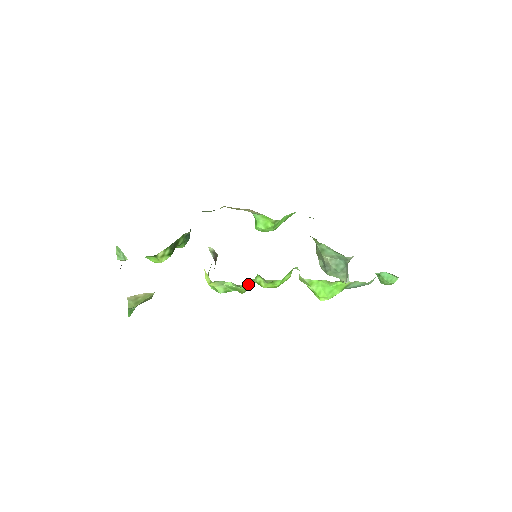
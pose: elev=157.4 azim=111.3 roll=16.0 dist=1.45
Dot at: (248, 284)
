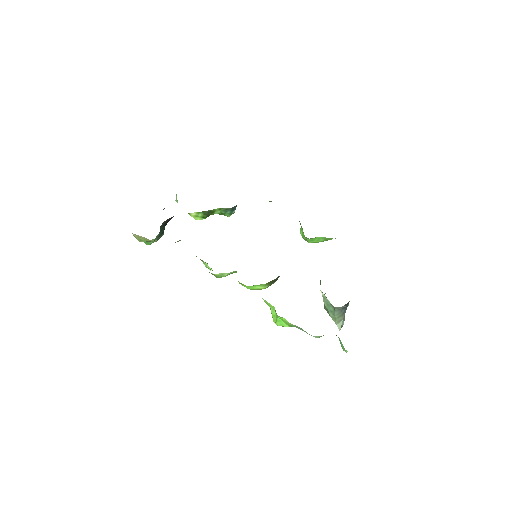
Dot at: occluded
